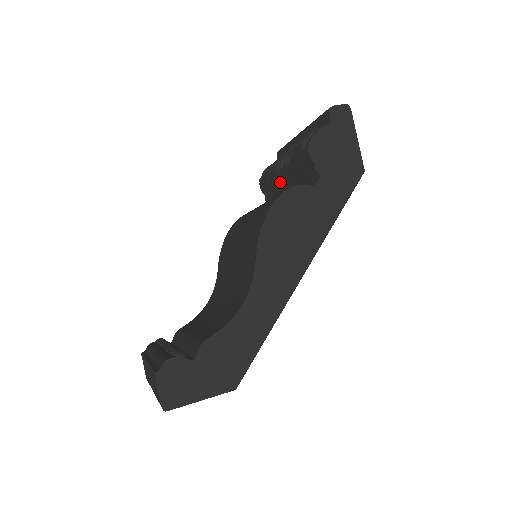
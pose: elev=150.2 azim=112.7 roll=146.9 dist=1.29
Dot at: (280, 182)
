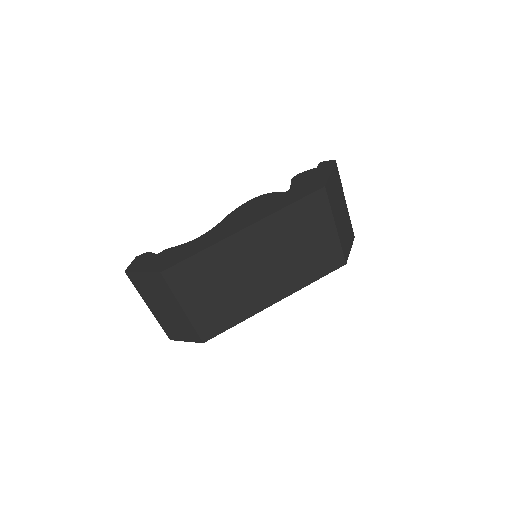
Dot at: occluded
